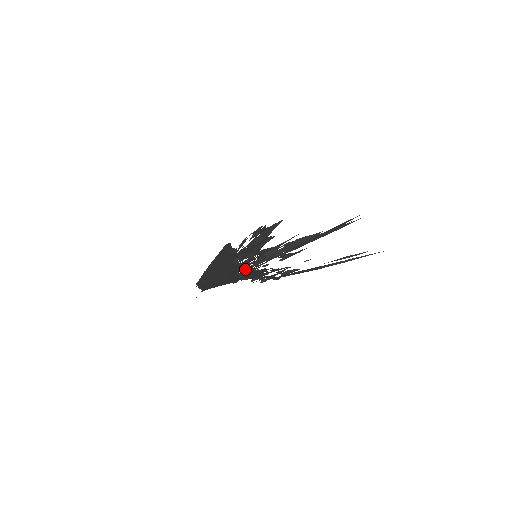
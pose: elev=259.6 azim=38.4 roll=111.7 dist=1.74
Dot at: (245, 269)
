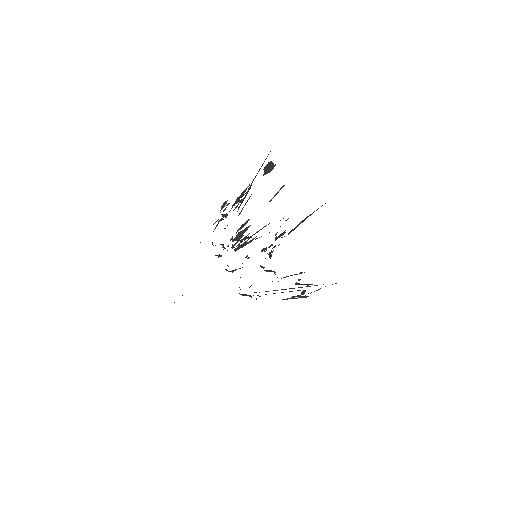
Dot at: occluded
